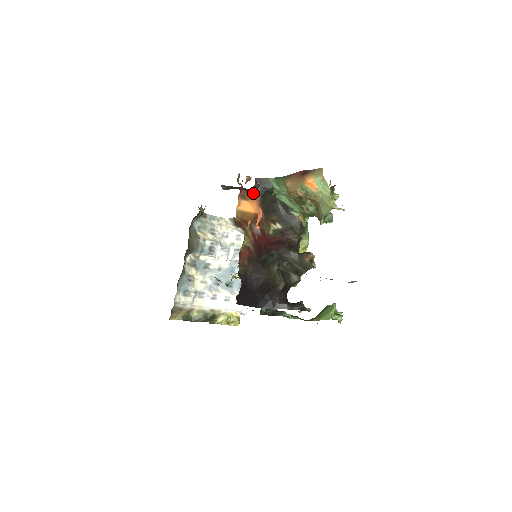
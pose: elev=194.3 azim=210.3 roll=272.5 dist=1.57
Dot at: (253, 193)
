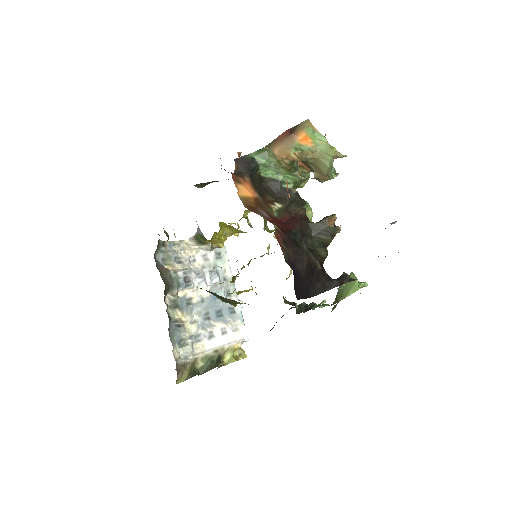
Dot at: (241, 176)
